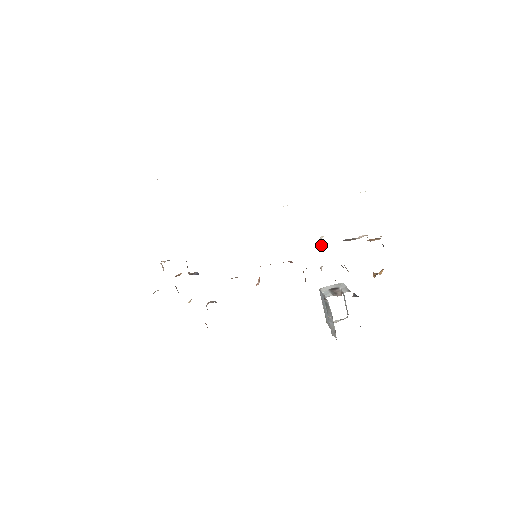
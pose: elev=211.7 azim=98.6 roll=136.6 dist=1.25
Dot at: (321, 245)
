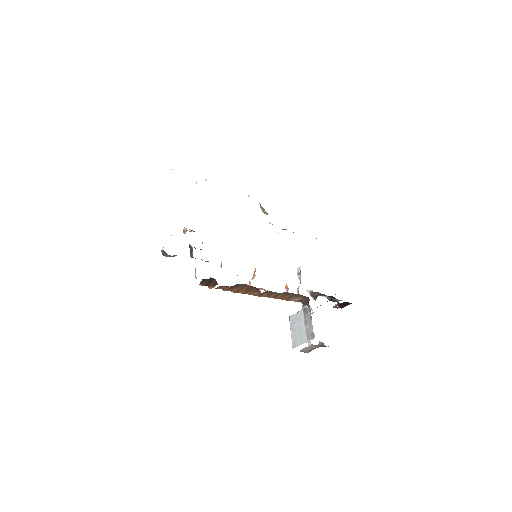
Dot at: (299, 272)
